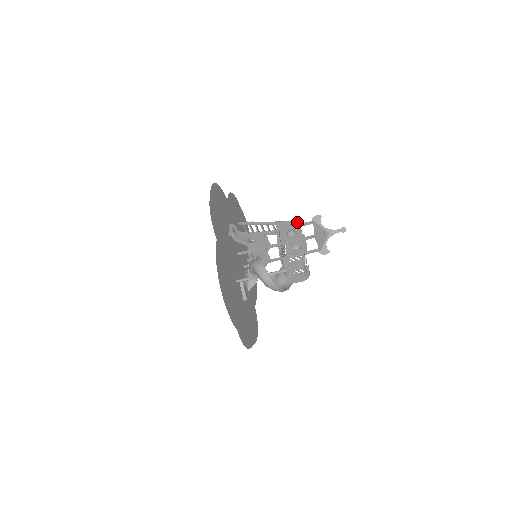
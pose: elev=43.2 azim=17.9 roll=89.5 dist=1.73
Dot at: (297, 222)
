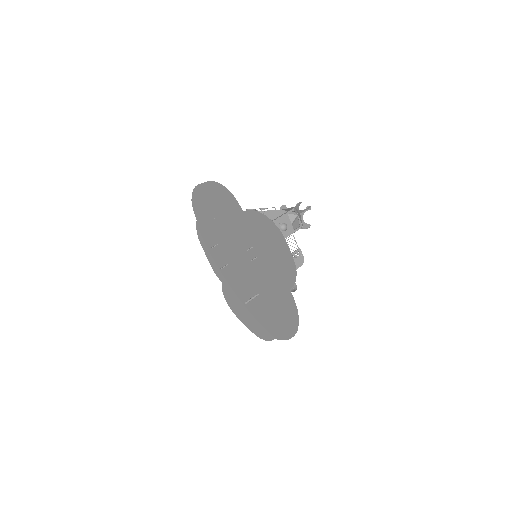
Dot at: (281, 209)
